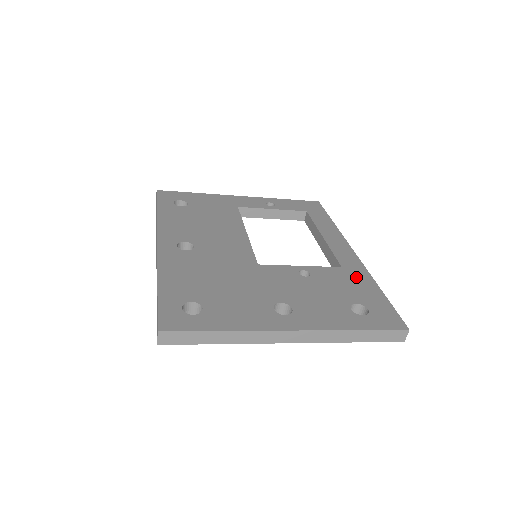
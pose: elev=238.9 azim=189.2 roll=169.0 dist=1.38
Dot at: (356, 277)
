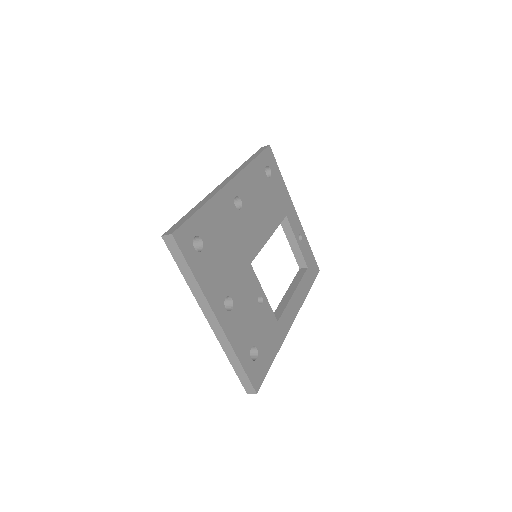
Dot at: (276, 336)
